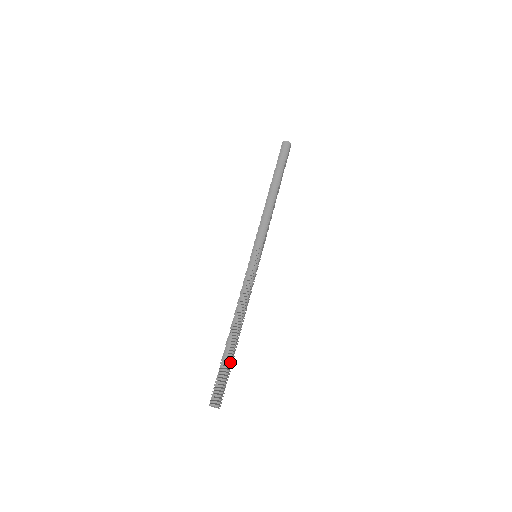
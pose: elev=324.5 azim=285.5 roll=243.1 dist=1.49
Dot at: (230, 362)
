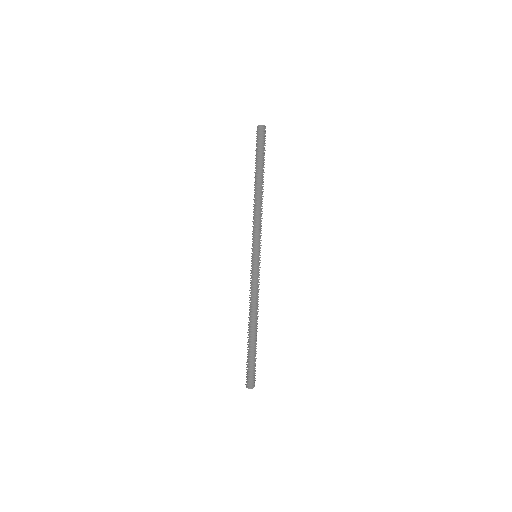
Dot at: (254, 353)
